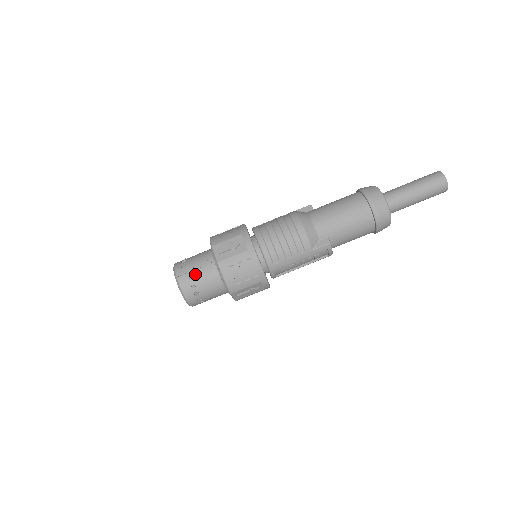
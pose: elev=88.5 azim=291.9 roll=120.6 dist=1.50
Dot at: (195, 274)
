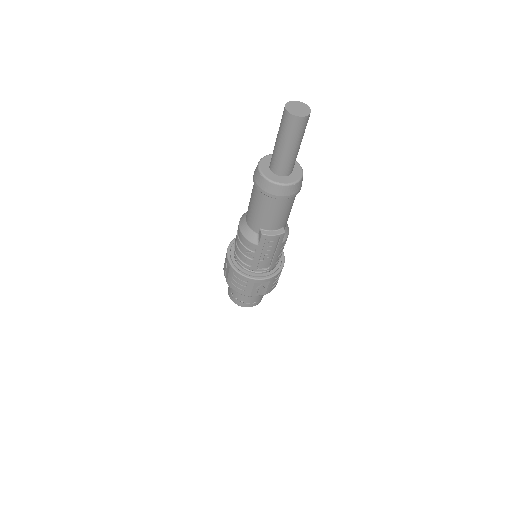
Dot at: (232, 291)
